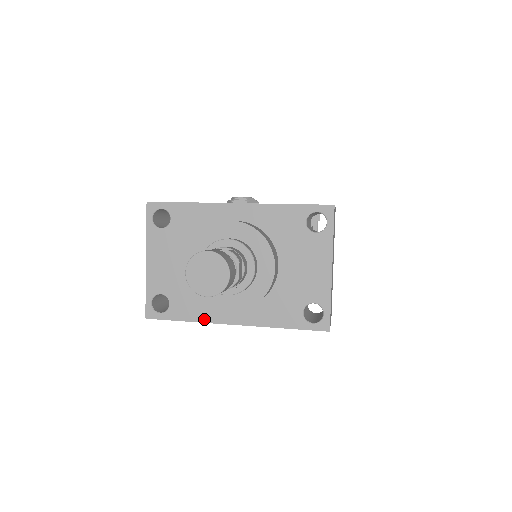
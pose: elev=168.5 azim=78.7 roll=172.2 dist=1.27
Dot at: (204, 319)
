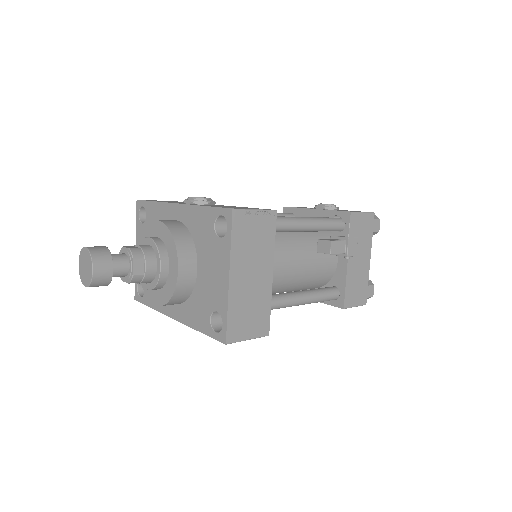
Dot at: (159, 309)
